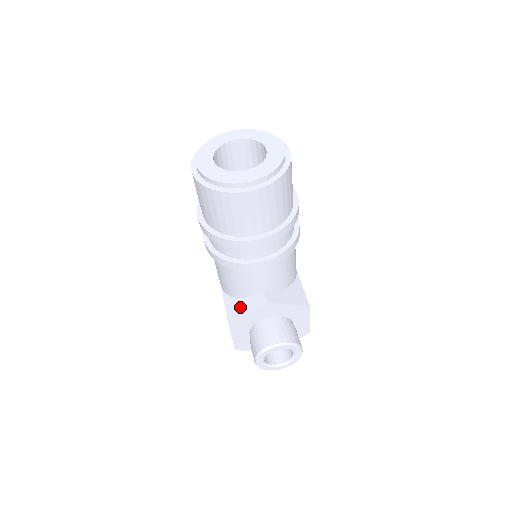
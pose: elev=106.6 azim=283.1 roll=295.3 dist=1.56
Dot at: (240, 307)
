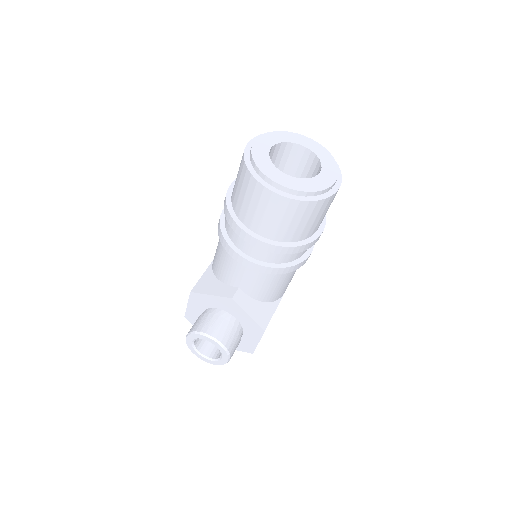
Dot at: (211, 285)
